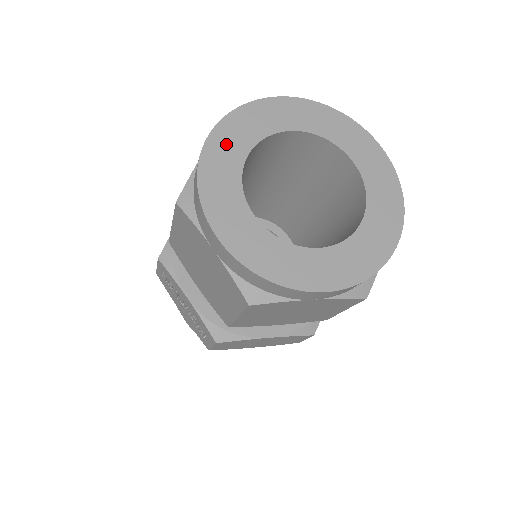
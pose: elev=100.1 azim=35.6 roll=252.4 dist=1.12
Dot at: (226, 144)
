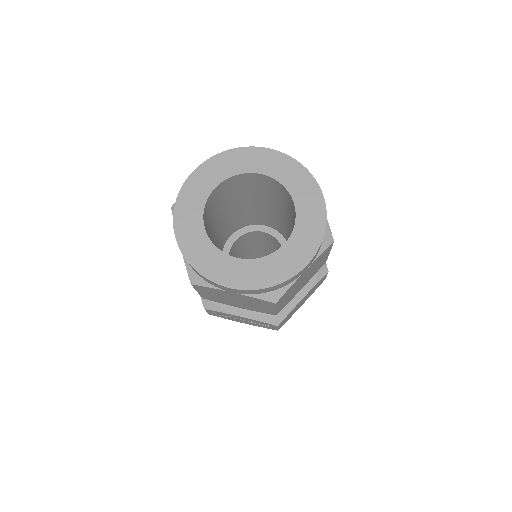
Dot at: (188, 232)
